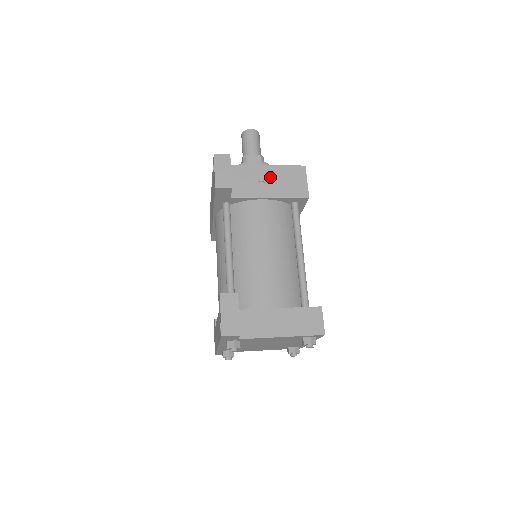
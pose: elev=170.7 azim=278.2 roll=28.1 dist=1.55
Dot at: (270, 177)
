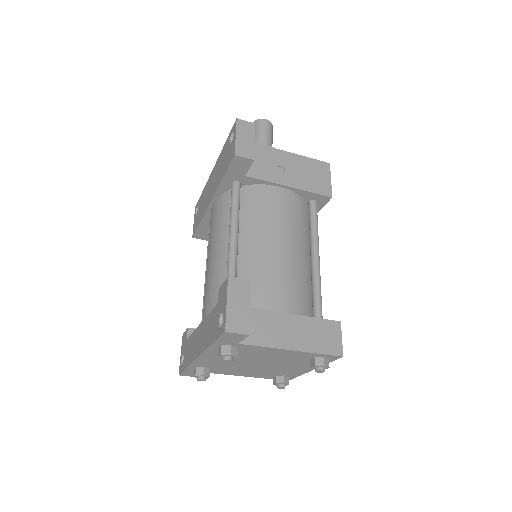
Dot at: (291, 165)
